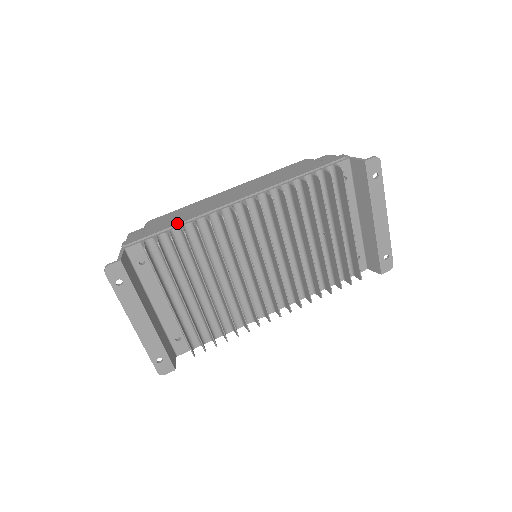
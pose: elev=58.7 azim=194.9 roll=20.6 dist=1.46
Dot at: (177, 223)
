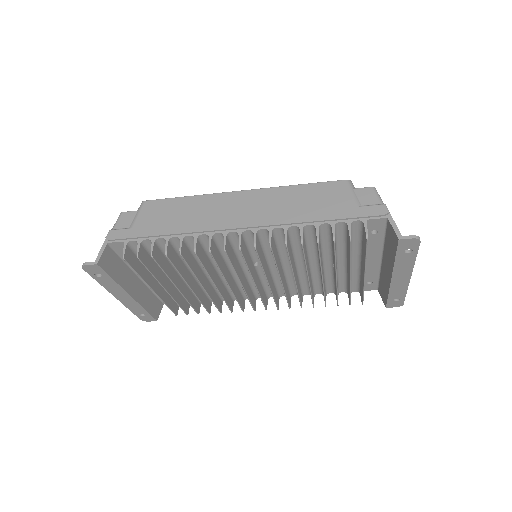
Dot at: (164, 233)
